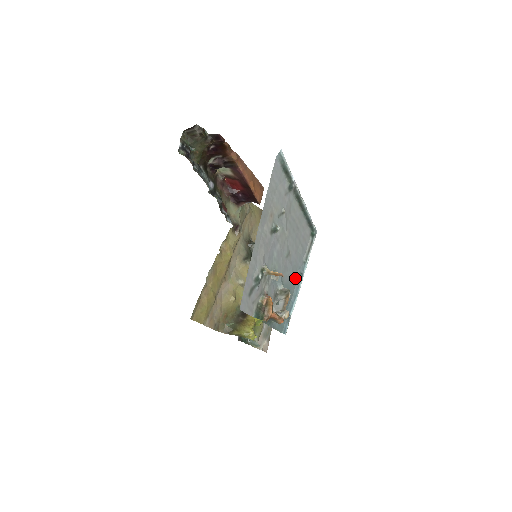
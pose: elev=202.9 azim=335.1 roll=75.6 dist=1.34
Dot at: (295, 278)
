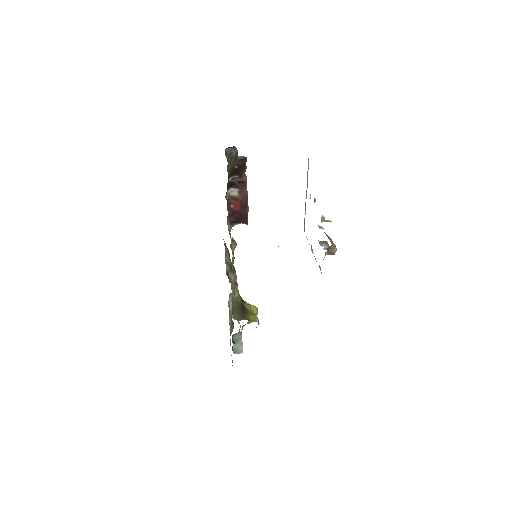
Dot at: occluded
